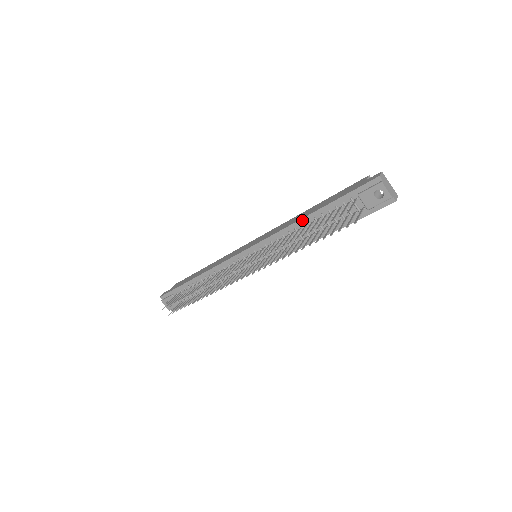
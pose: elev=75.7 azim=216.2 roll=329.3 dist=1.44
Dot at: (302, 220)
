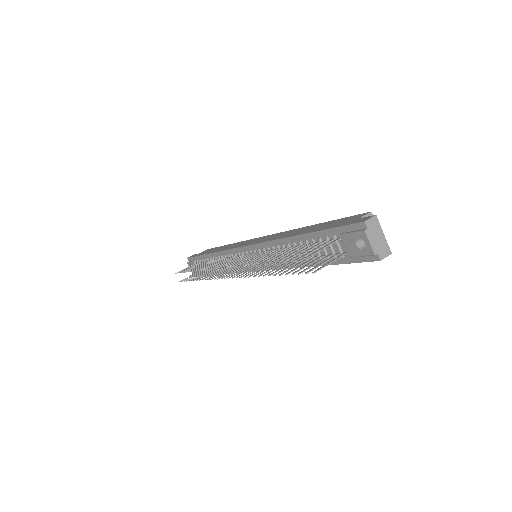
Dot at: (289, 238)
